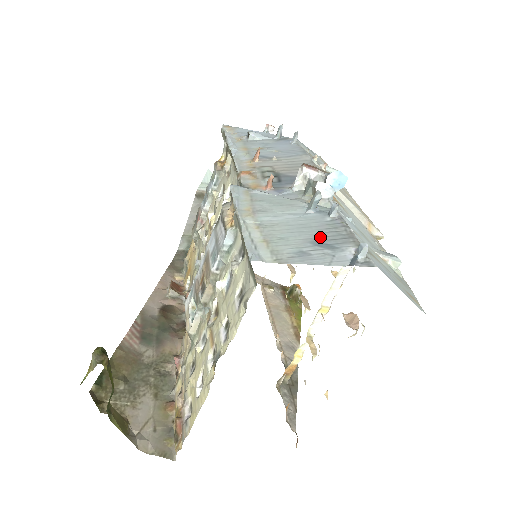
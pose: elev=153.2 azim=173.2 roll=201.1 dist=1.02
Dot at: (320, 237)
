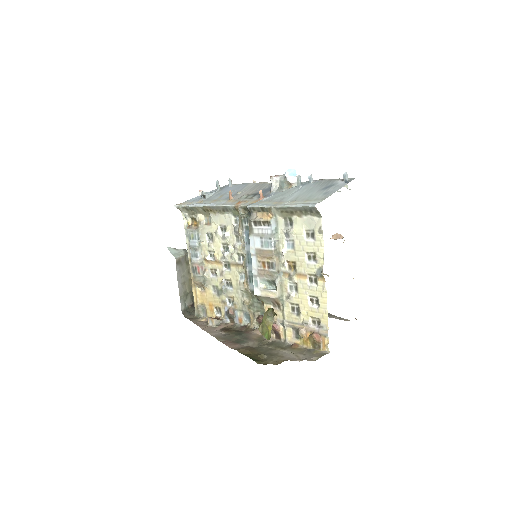
Dot at: (322, 187)
